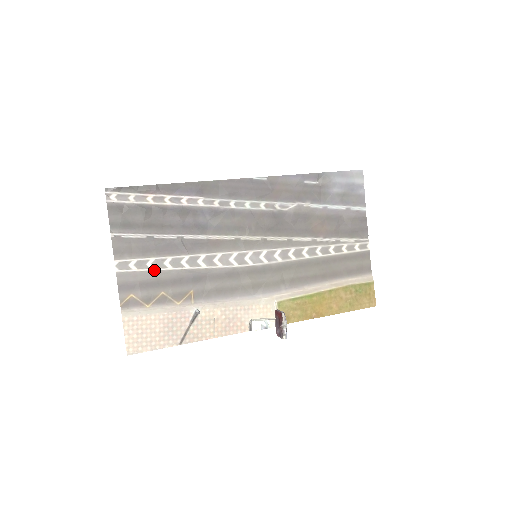
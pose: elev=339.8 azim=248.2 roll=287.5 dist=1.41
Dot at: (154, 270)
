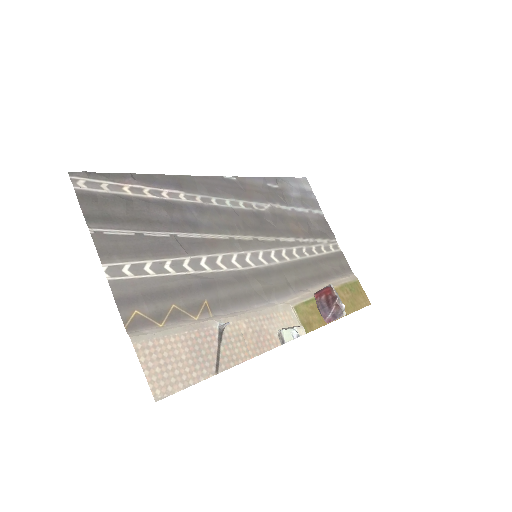
Dot at: (155, 276)
